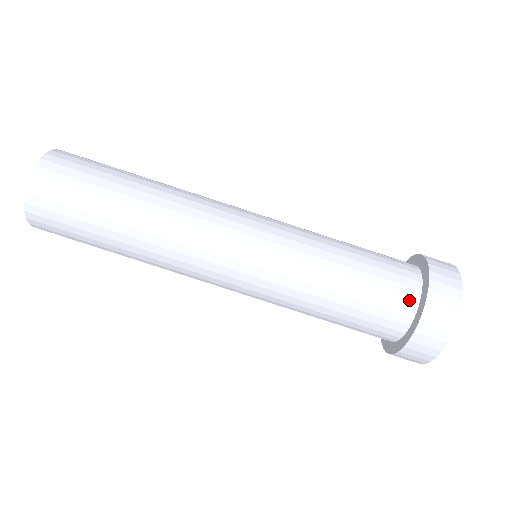
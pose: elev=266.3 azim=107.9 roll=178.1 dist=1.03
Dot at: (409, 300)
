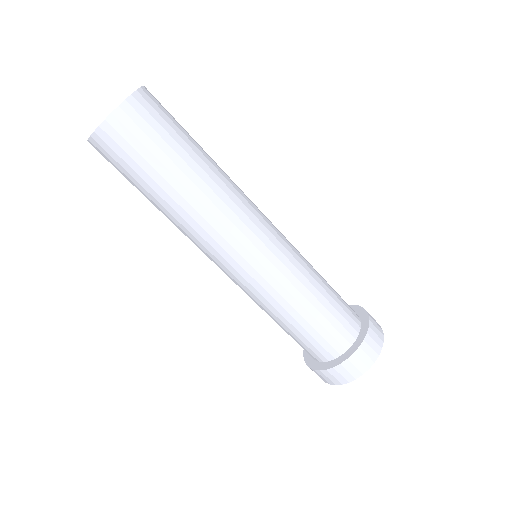
Dot at: (322, 357)
